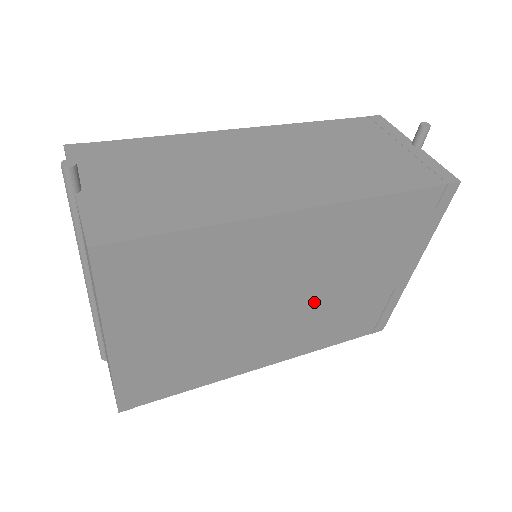
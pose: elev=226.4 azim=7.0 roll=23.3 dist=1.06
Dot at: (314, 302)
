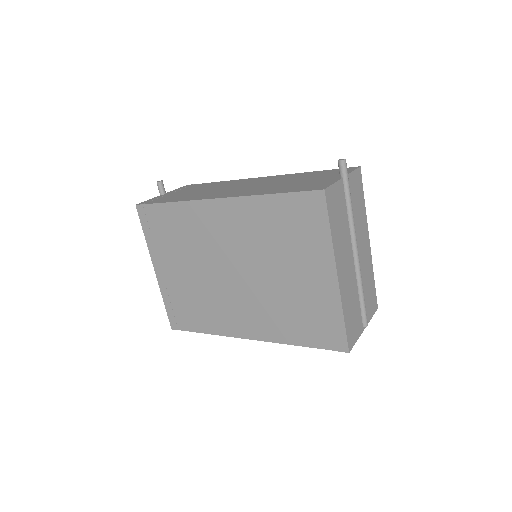
Dot at: (258, 282)
